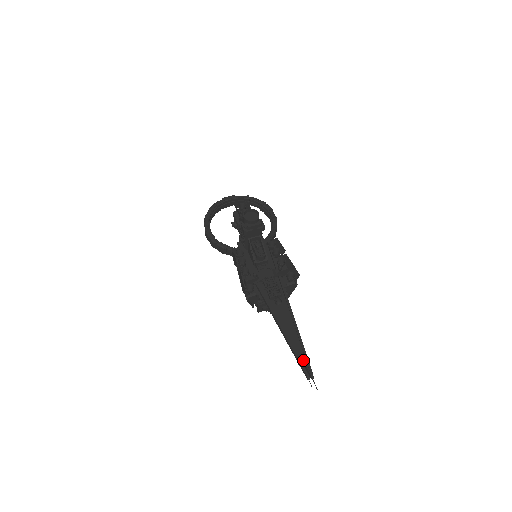
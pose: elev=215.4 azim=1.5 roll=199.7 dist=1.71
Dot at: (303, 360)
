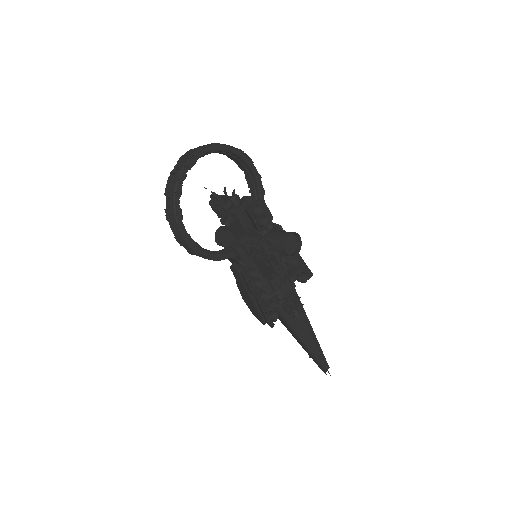
Dot at: (321, 360)
